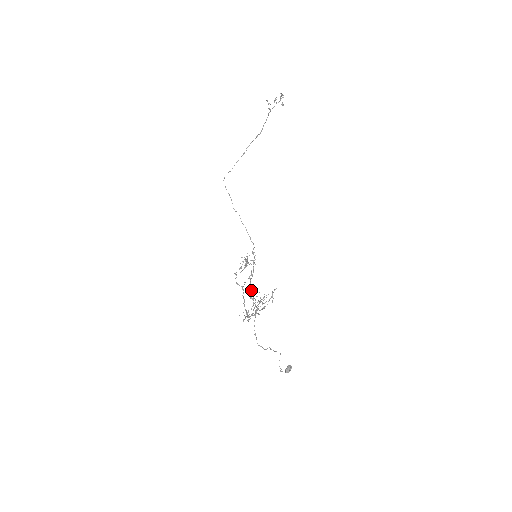
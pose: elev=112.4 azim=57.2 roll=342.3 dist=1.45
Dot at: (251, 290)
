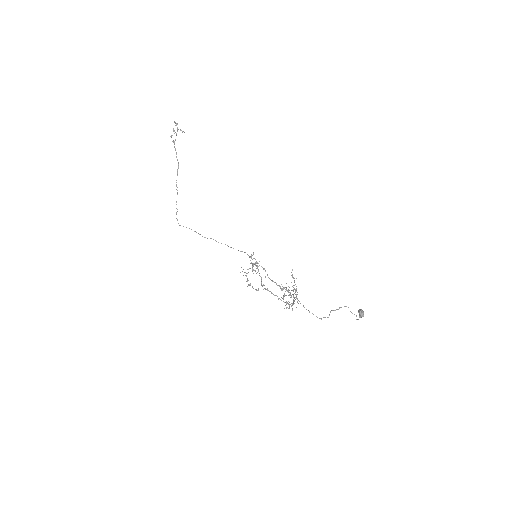
Dot at: (276, 283)
